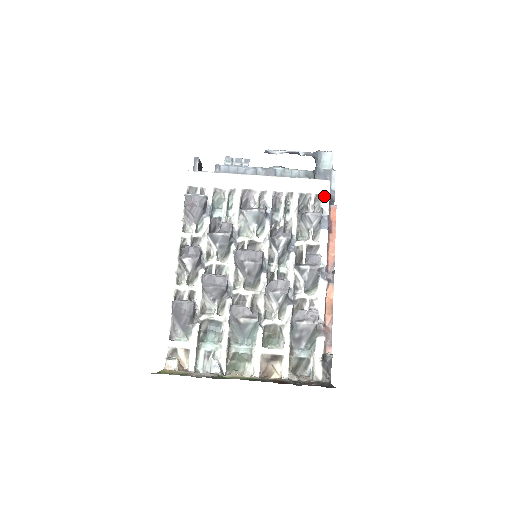
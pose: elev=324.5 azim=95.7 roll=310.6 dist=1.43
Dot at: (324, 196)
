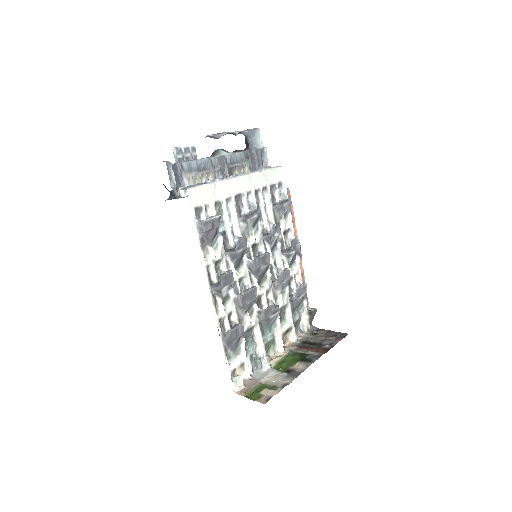
Dot at: (283, 183)
